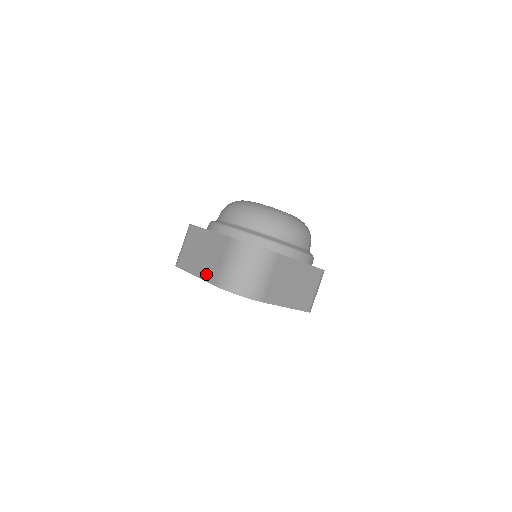
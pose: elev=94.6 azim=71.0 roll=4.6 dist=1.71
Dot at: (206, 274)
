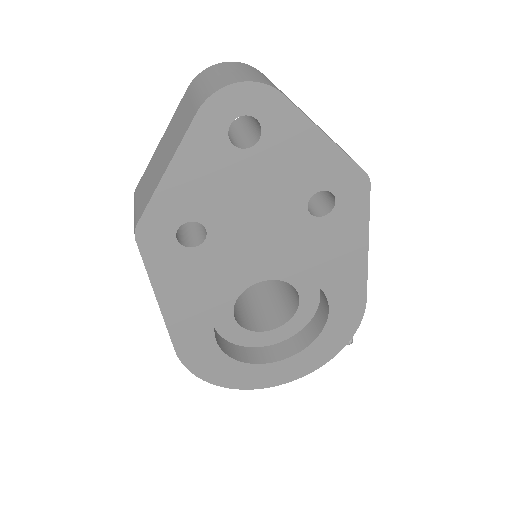
Dot at: (179, 137)
